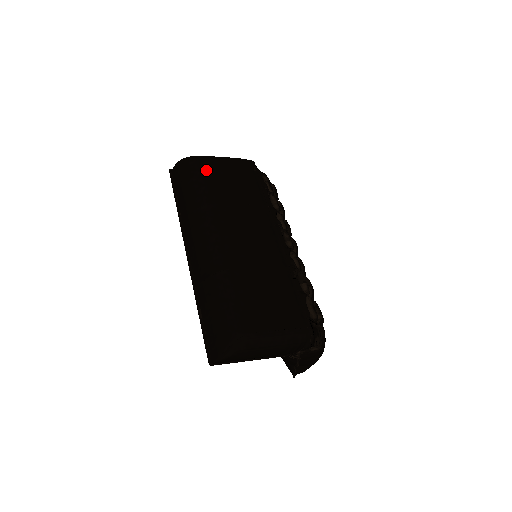
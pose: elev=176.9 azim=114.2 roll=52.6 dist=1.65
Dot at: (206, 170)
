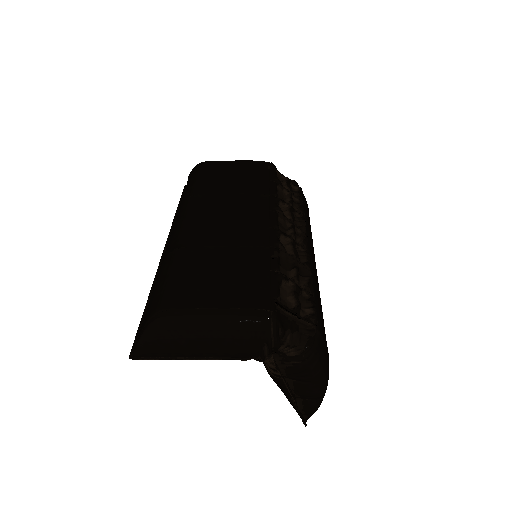
Dot at: (207, 170)
